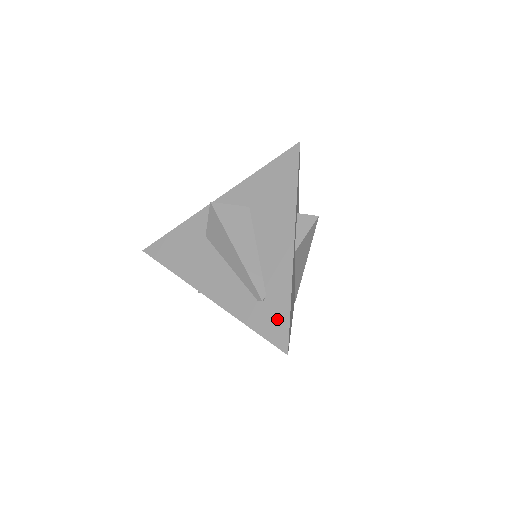
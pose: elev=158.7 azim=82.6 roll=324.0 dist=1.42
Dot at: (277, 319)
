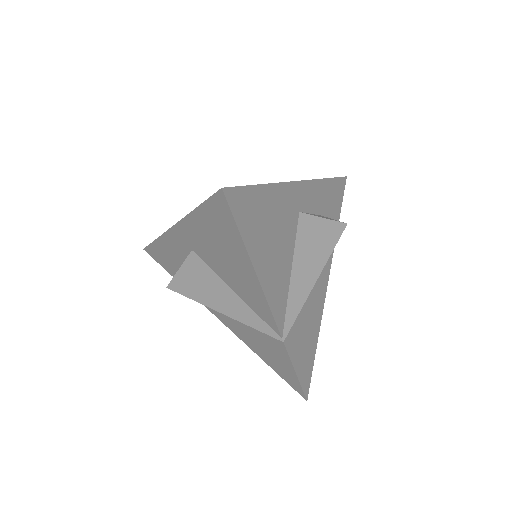
Dot at: occluded
